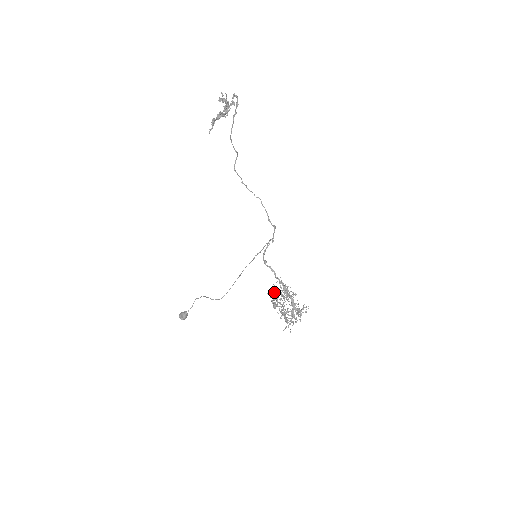
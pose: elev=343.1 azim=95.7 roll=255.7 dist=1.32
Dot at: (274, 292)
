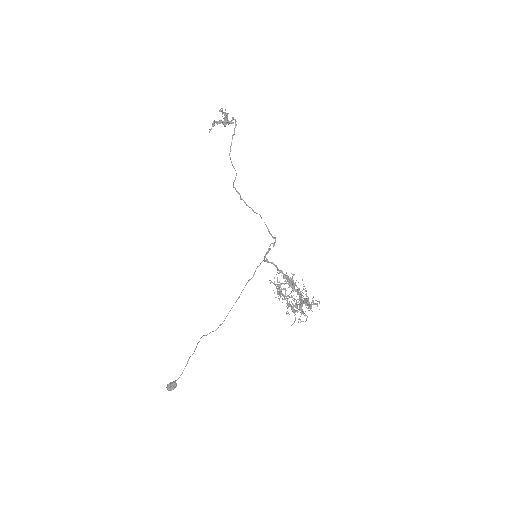
Dot at: occluded
